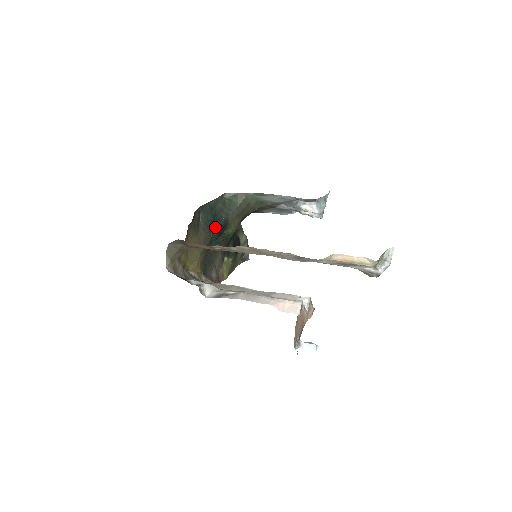
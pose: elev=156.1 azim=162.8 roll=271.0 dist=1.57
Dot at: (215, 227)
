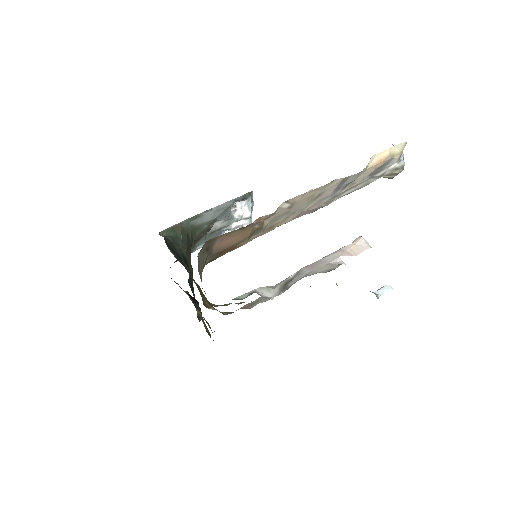
Dot at: occluded
